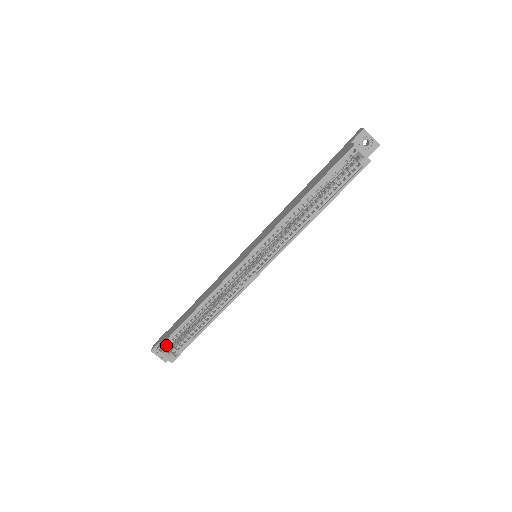
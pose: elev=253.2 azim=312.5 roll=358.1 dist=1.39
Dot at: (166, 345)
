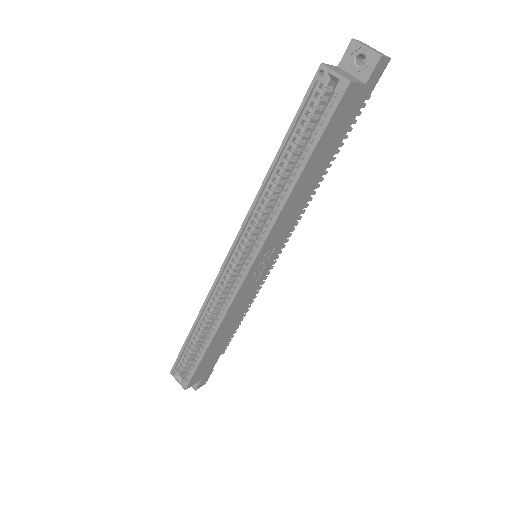
Dot at: occluded
